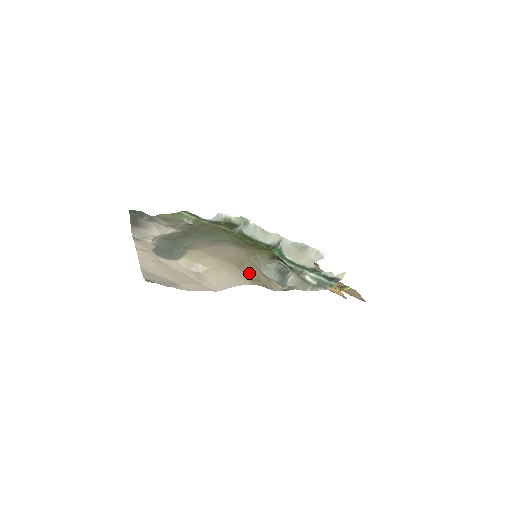
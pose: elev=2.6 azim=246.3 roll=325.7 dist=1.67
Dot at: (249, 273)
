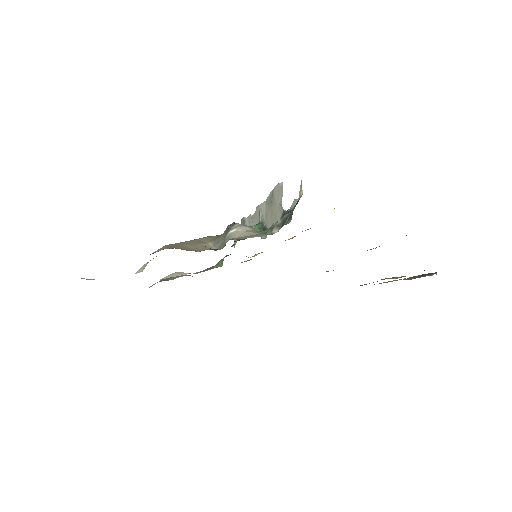
Dot at: (176, 245)
